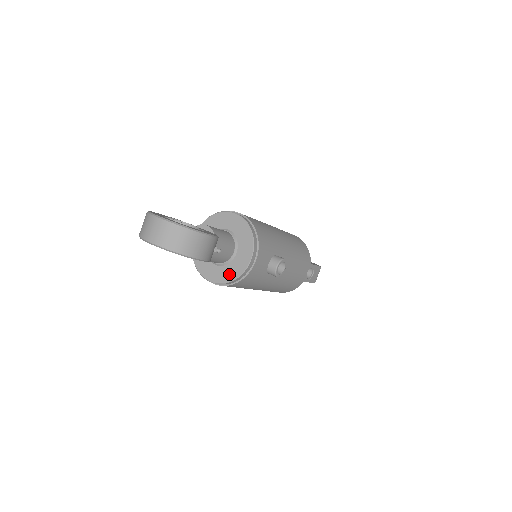
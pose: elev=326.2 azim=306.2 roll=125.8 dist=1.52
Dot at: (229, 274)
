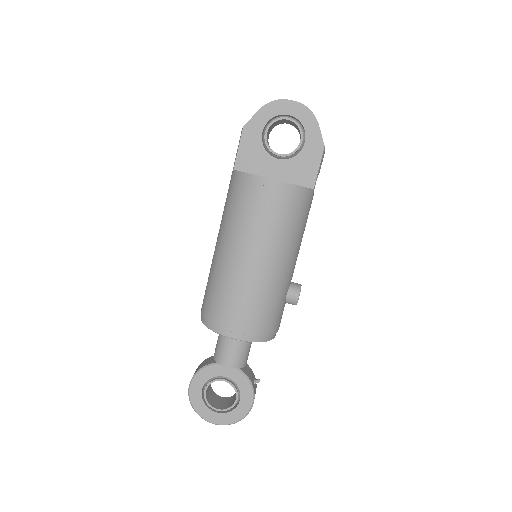
Dot at: occluded
